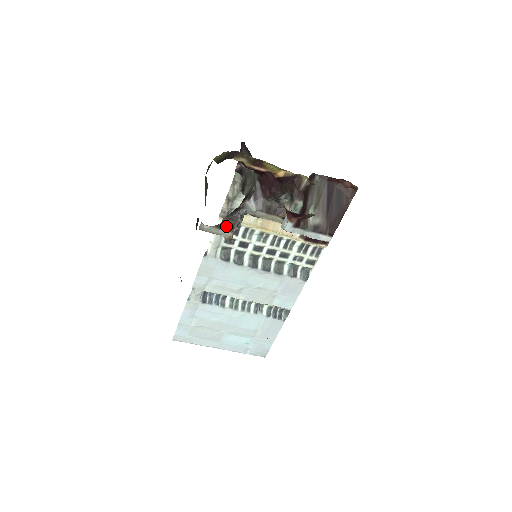
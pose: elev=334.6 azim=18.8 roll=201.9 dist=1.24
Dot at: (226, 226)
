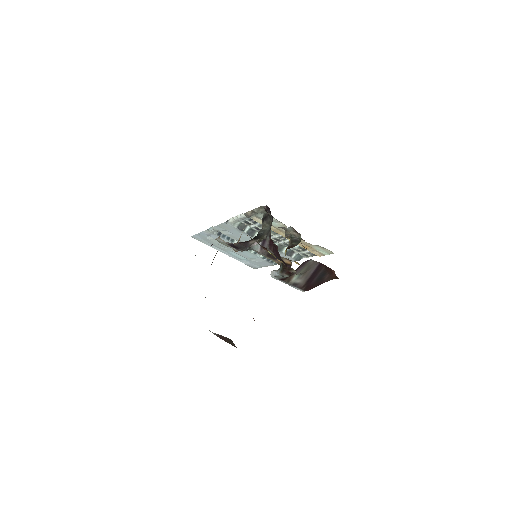
Dot at: (235, 247)
